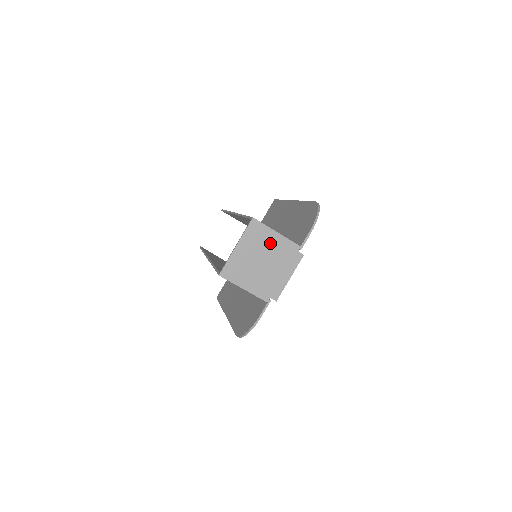
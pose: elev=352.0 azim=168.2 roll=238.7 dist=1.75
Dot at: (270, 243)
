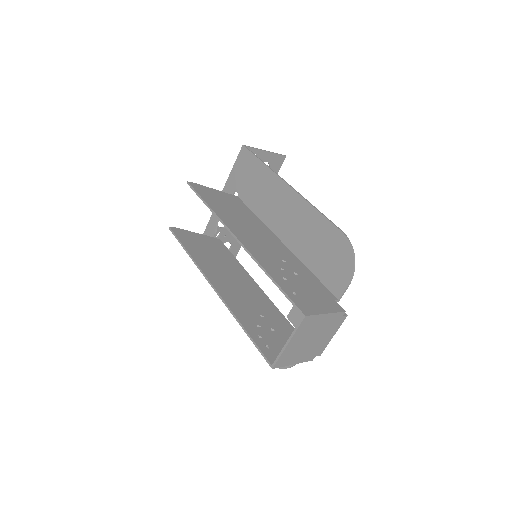
Dot at: (319, 324)
